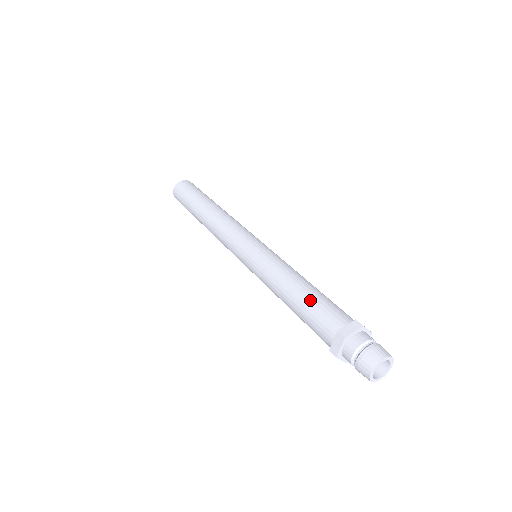
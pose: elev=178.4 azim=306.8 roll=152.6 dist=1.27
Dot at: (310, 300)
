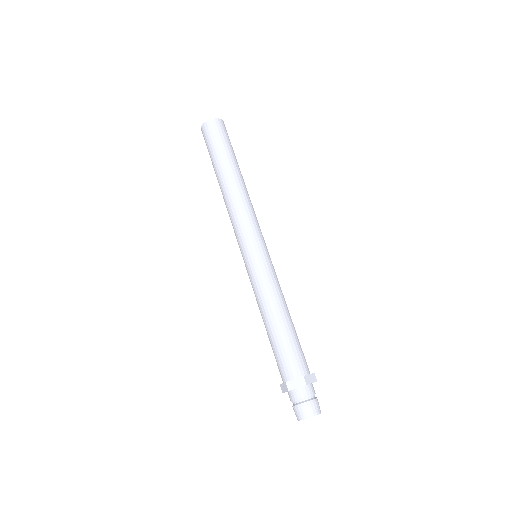
Dot at: (278, 340)
